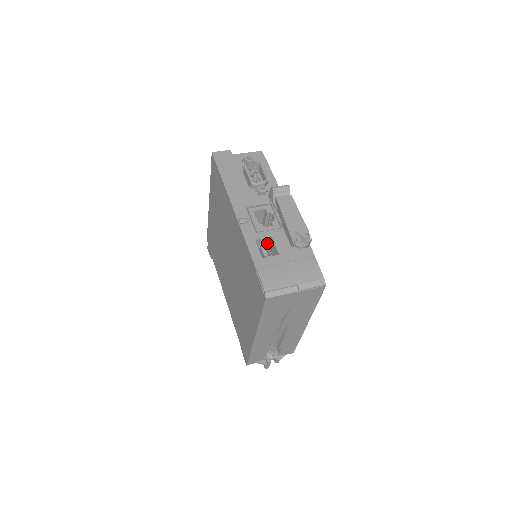
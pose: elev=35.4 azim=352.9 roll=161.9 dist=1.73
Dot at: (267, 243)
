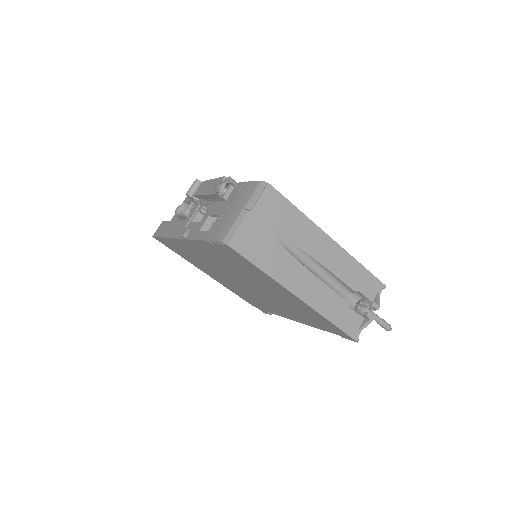
Dot at: occluded
